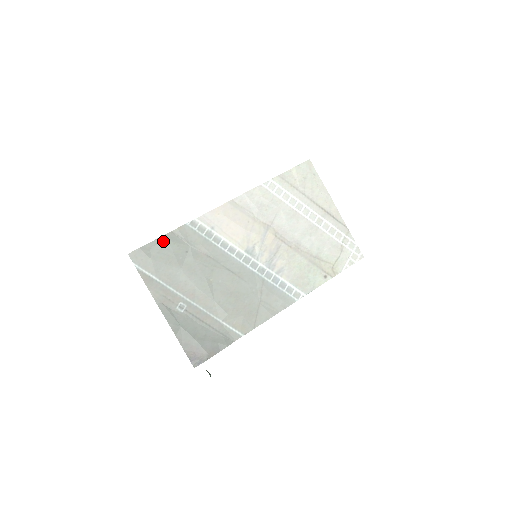
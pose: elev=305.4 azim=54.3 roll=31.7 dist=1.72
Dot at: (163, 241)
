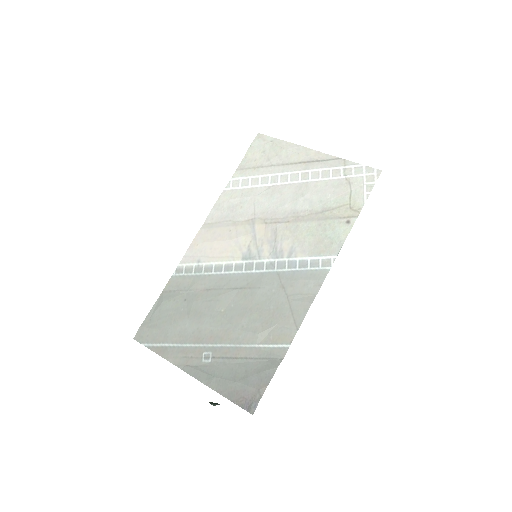
Dot at: (158, 305)
